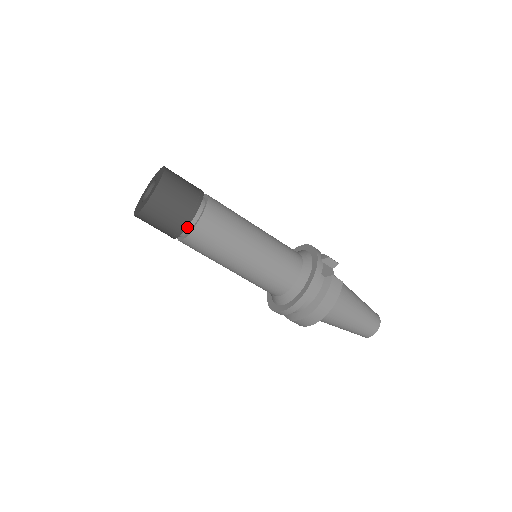
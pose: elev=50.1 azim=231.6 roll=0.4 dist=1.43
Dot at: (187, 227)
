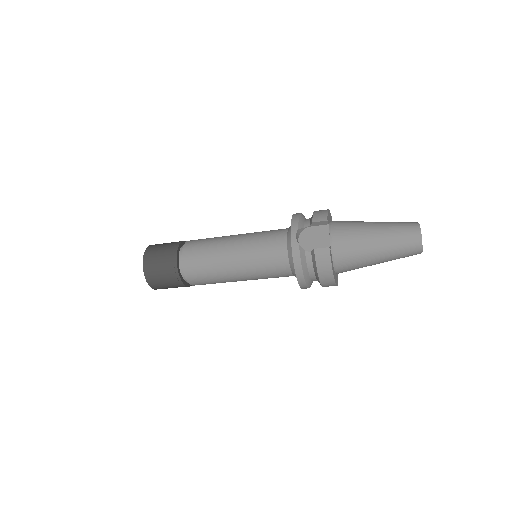
Dot at: (186, 281)
